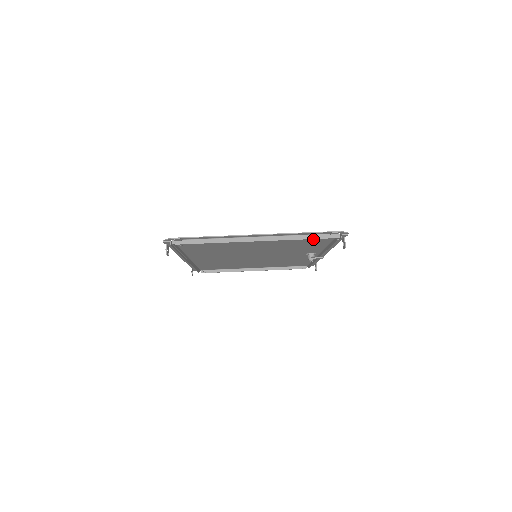
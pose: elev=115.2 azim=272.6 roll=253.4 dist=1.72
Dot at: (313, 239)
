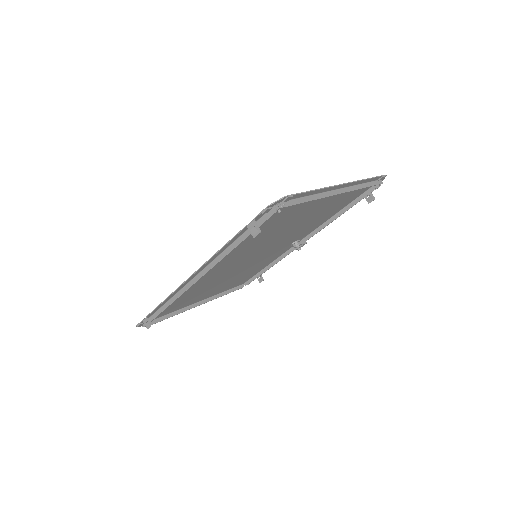
Dot at: (350, 197)
